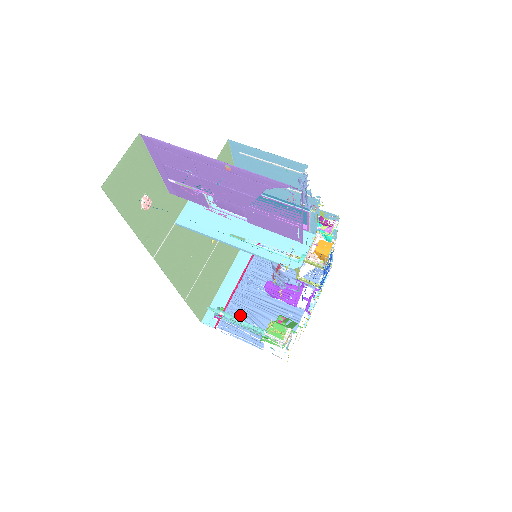
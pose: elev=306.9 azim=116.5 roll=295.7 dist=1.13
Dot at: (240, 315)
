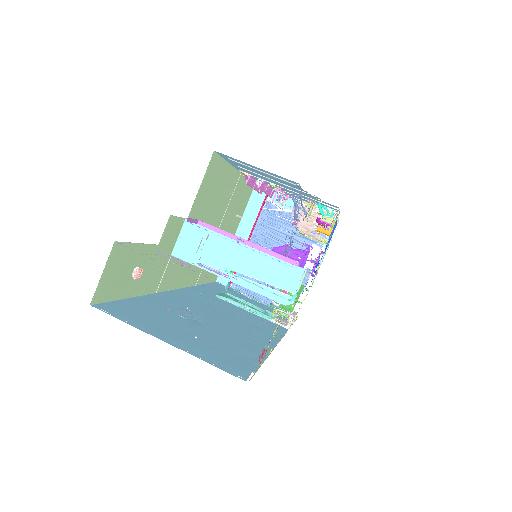
Dot at: occluded
